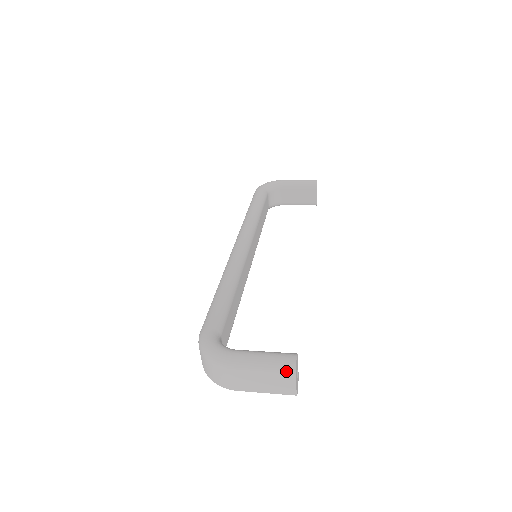
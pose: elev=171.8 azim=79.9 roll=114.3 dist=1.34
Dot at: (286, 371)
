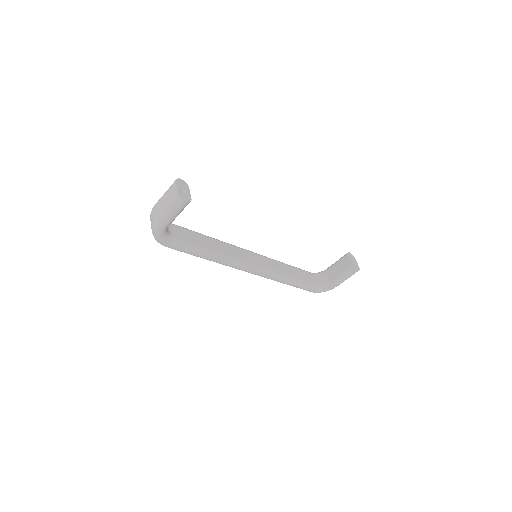
Dot at: (172, 184)
